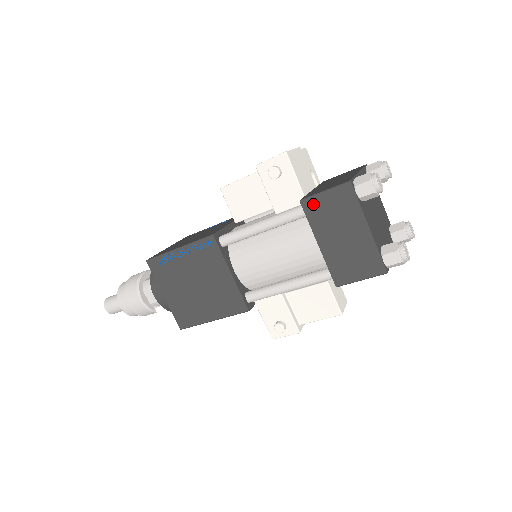
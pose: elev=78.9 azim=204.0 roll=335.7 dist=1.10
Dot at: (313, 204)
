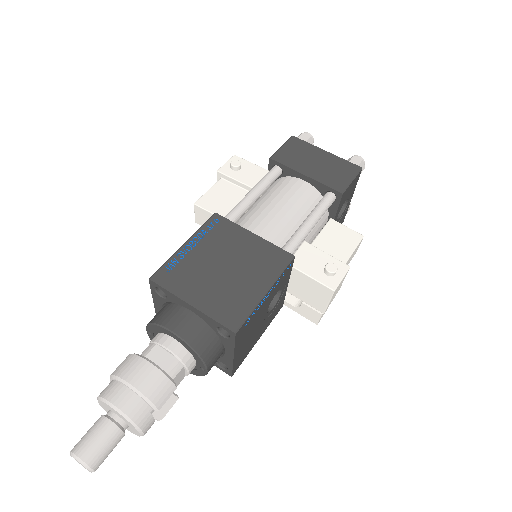
Dot at: (280, 156)
